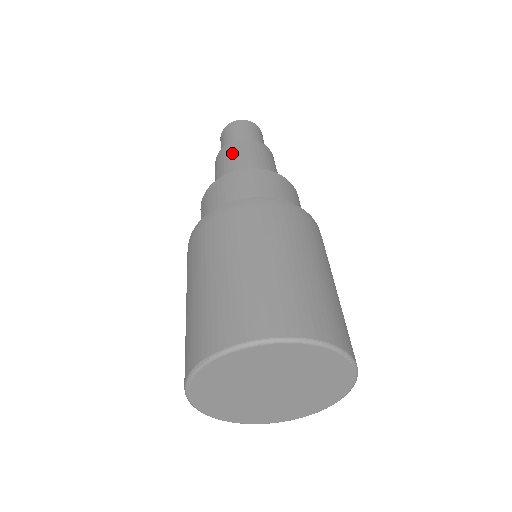
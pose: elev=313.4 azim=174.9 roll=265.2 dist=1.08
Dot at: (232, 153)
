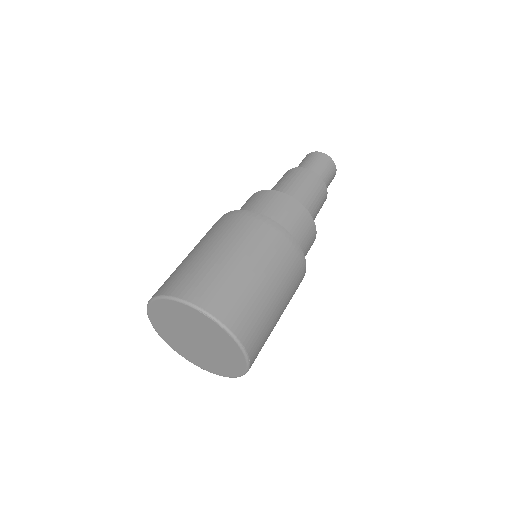
Dot at: occluded
